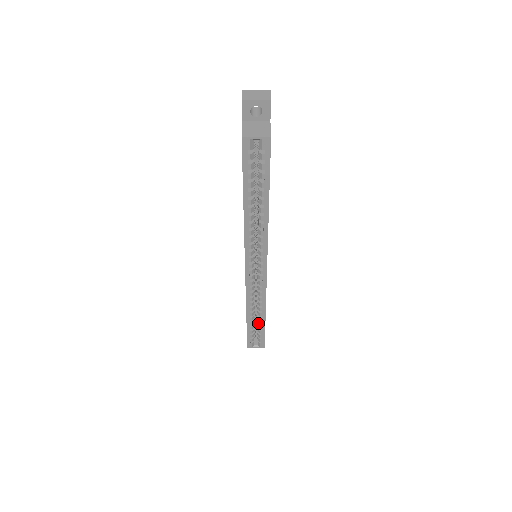
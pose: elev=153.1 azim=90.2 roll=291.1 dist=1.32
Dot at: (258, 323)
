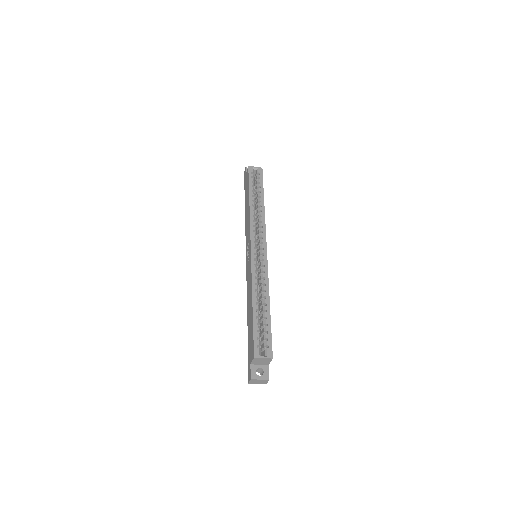
Dot at: (263, 316)
